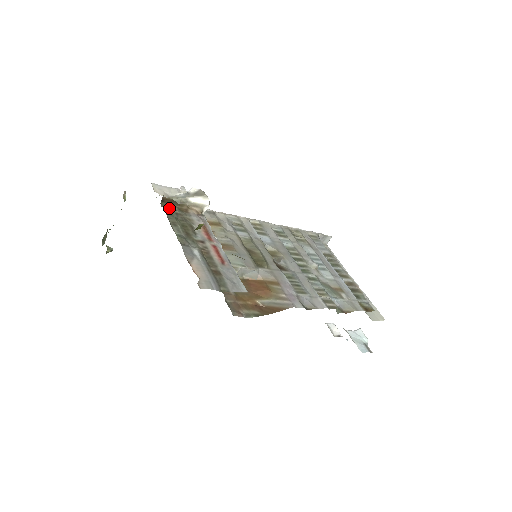
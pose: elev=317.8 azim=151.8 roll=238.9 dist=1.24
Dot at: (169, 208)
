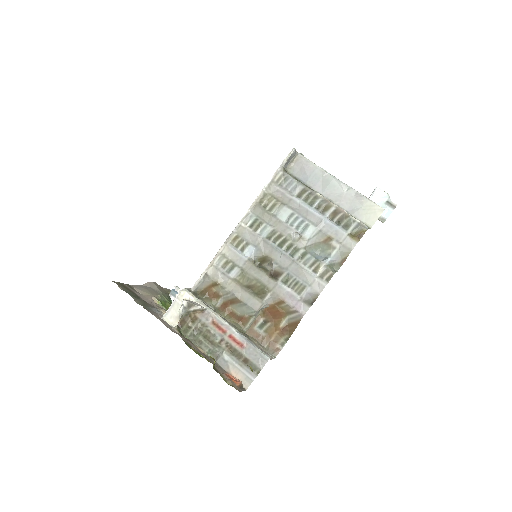
Dot at: (188, 331)
